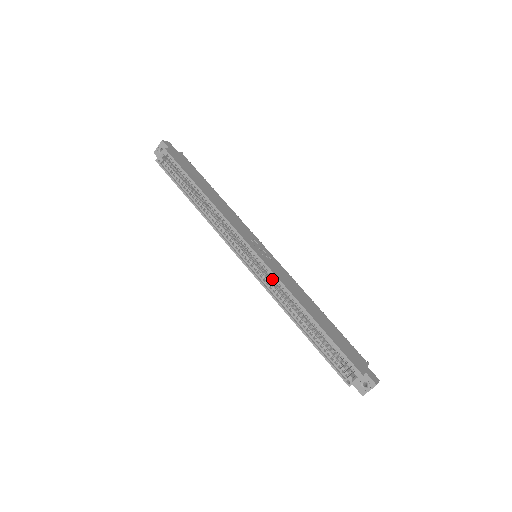
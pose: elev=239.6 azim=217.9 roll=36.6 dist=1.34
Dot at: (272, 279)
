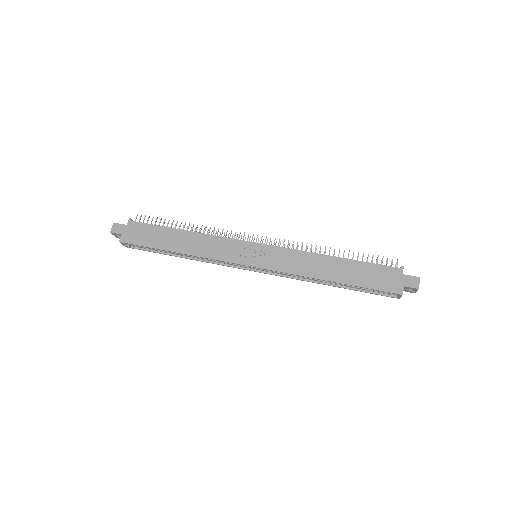
Dot at: occluded
